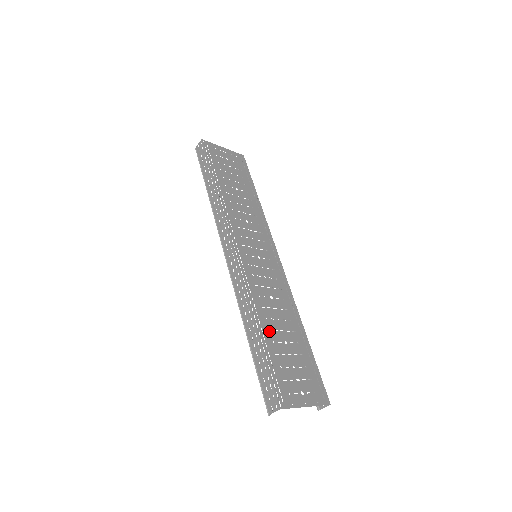
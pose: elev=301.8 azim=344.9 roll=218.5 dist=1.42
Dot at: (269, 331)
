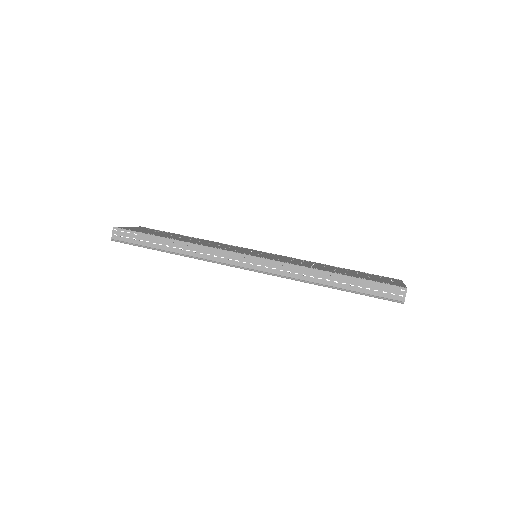
Dot at: (335, 271)
